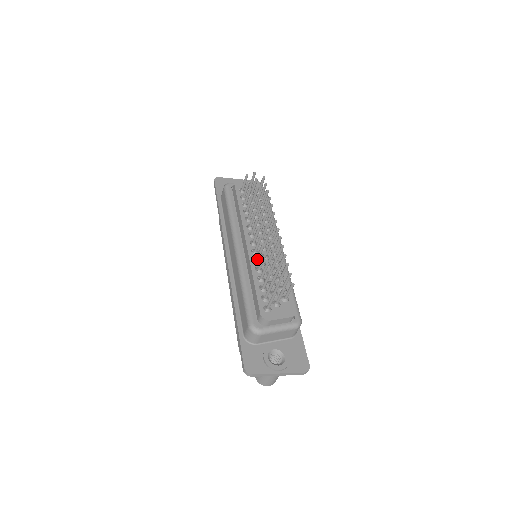
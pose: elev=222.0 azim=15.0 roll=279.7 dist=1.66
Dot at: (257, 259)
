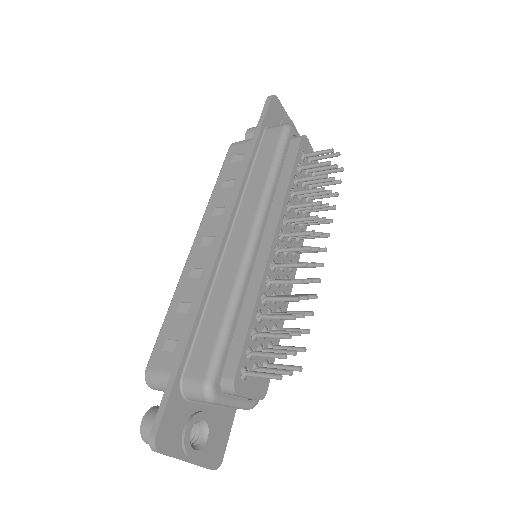
Dot at: (273, 282)
